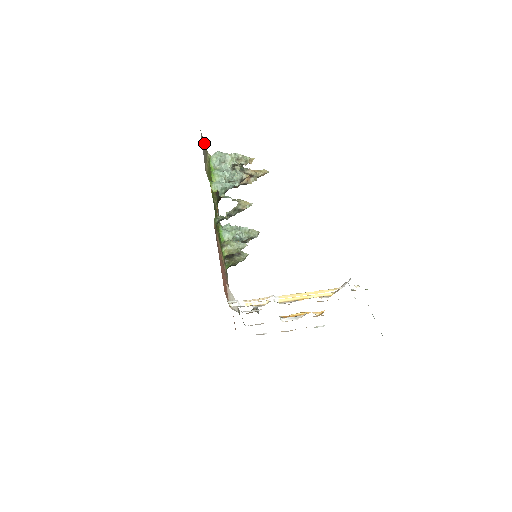
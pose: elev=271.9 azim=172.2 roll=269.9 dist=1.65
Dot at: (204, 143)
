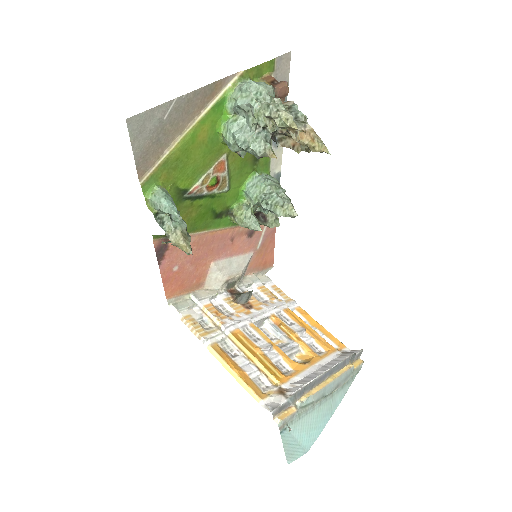
Dot at: (183, 98)
